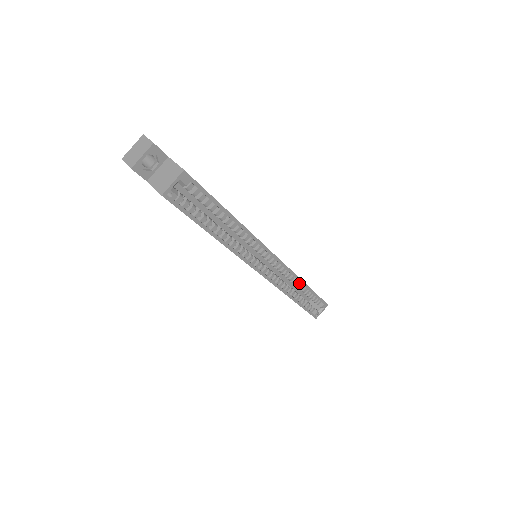
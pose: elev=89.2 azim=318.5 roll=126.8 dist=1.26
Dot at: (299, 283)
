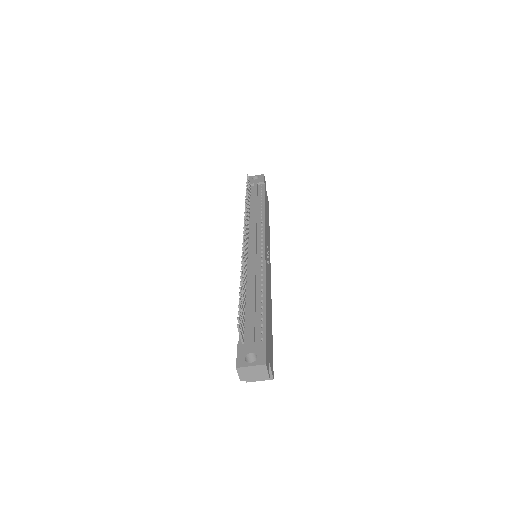
Dot at: occluded
